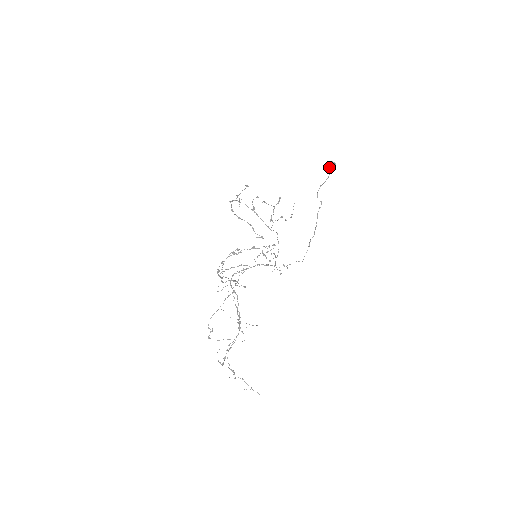
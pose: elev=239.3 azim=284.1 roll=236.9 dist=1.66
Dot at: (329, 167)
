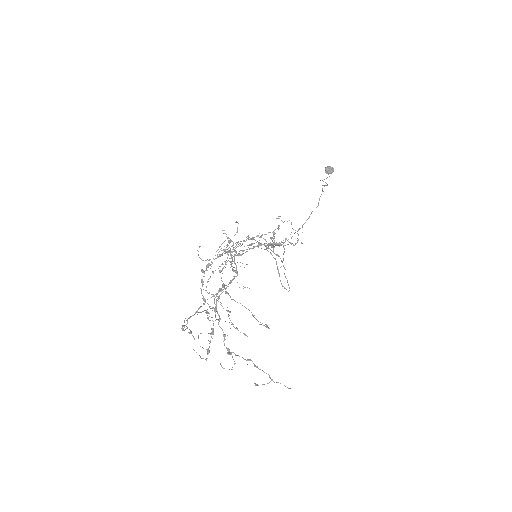
Dot at: (327, 171)
